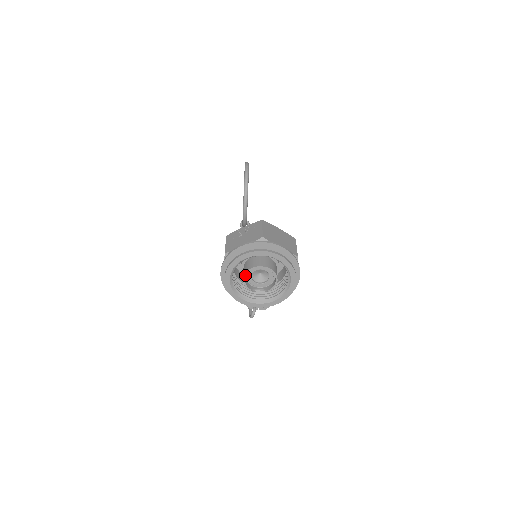
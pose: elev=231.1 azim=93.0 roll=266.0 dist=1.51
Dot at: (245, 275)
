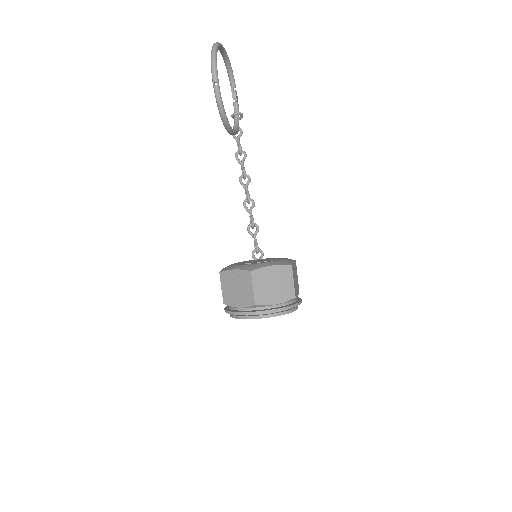
Dot at: occluded
